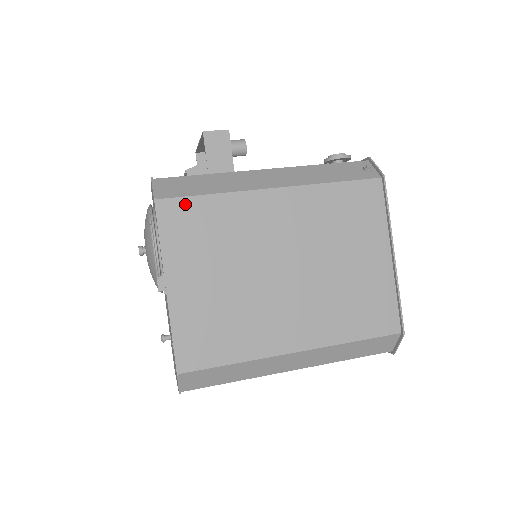
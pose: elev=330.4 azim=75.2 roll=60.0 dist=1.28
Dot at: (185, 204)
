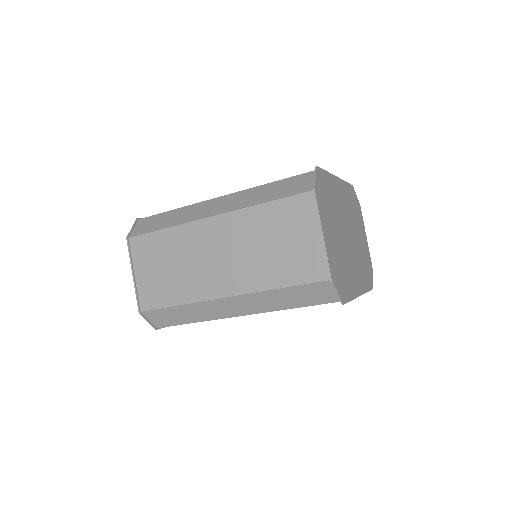
Dot at: occluded
